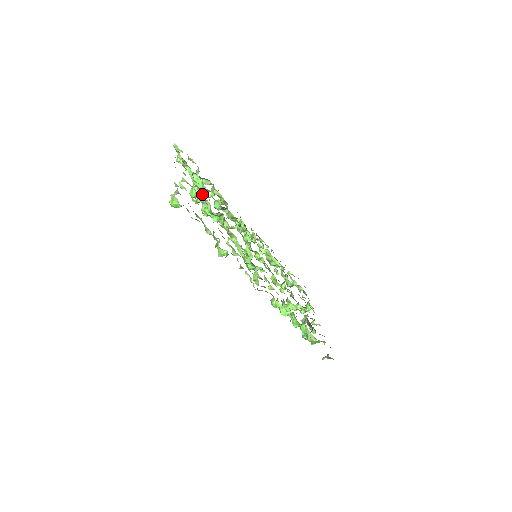
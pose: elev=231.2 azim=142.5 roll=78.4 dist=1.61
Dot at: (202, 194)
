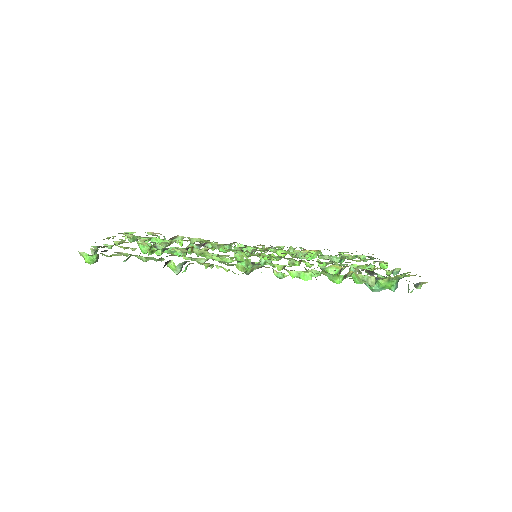
Dot at: occluded
